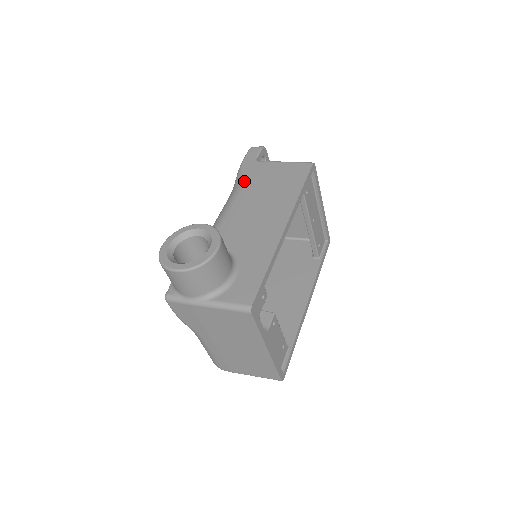
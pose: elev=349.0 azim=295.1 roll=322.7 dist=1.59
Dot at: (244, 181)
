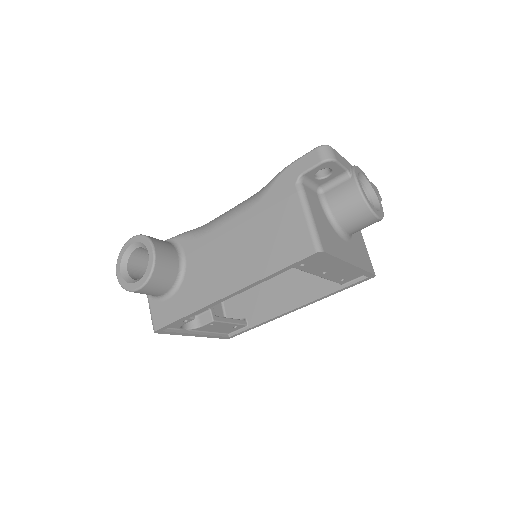
Dot at: (262, 199)
